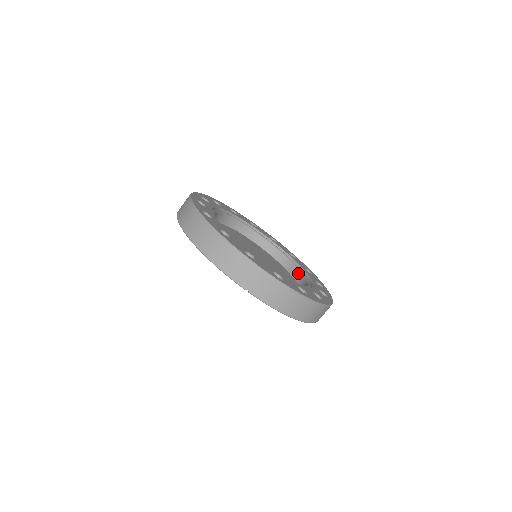
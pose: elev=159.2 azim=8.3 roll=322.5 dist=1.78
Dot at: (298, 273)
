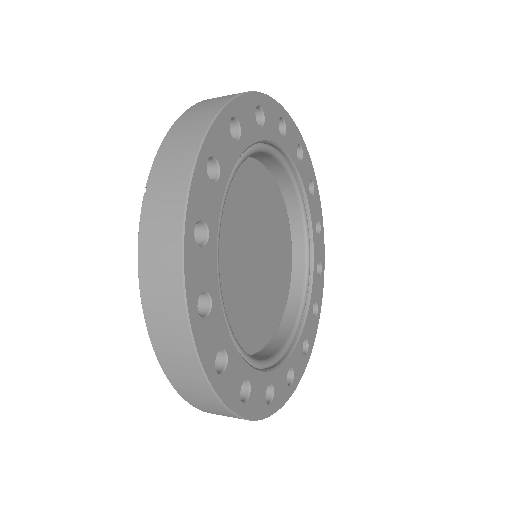
Dot at: (273, 352)
